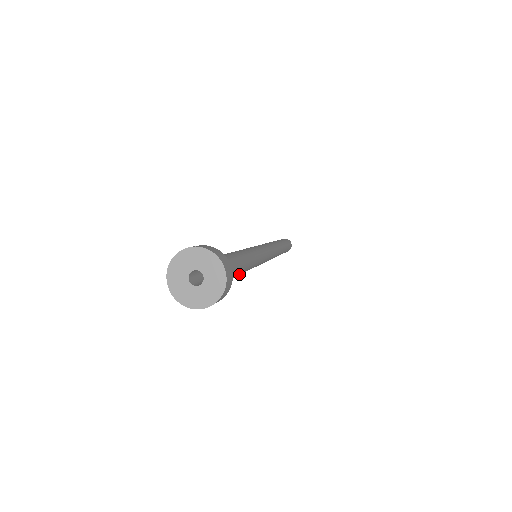
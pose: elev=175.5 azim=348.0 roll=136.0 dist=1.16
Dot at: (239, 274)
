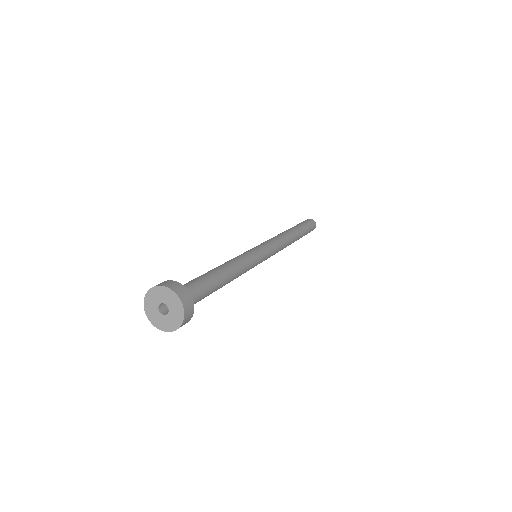
Dot at: (225, 283)
